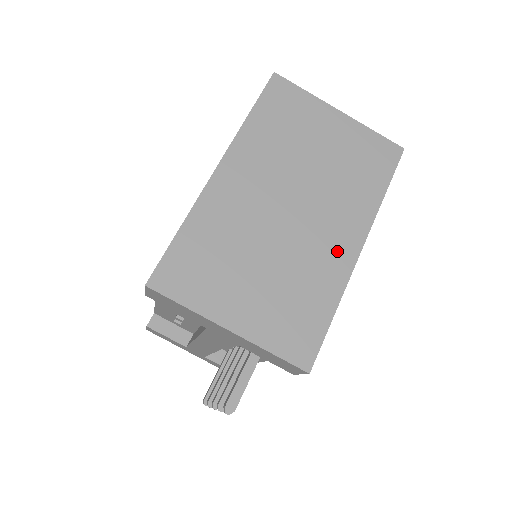
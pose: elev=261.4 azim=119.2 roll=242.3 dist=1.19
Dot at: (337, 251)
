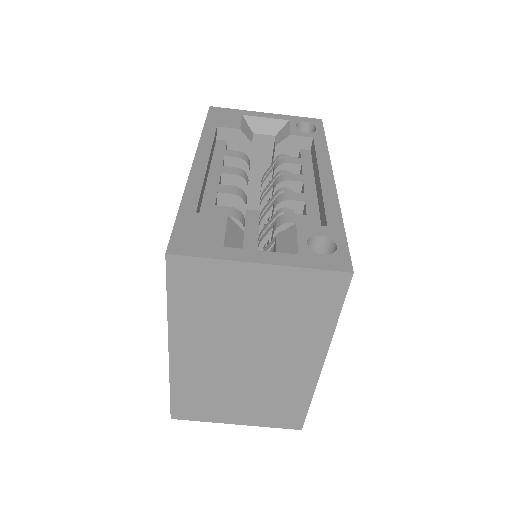
Dot at: (300, 372)
